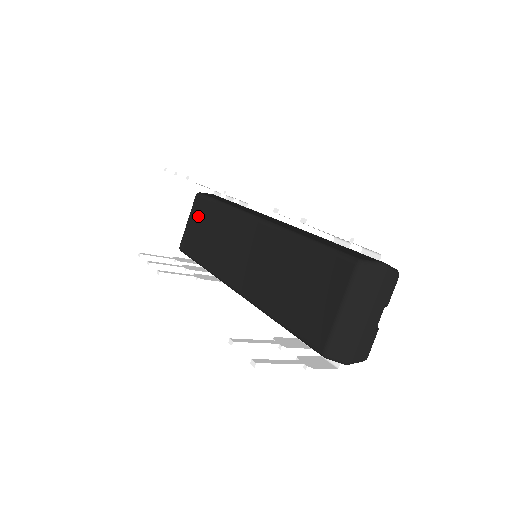
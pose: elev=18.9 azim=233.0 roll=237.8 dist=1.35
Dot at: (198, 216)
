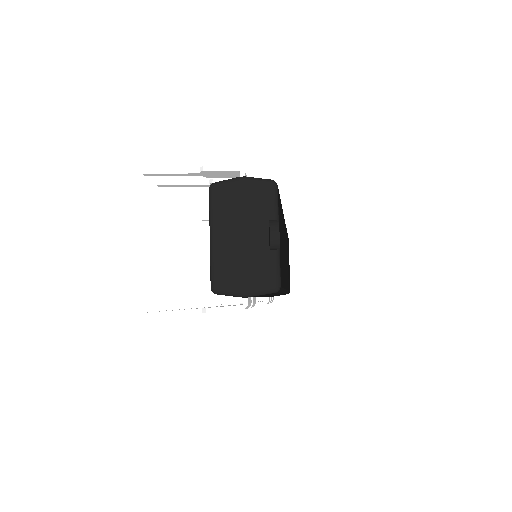
Dot at: occluded
